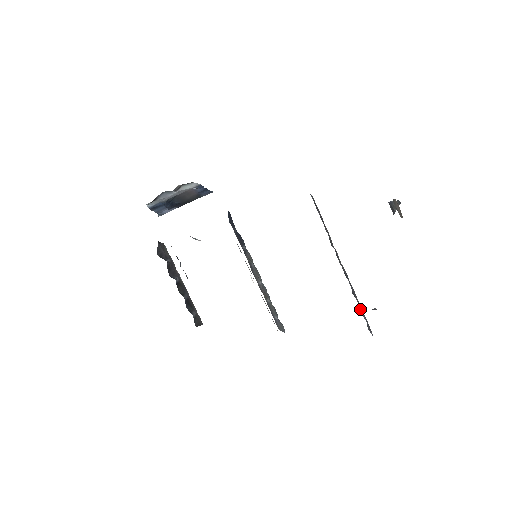
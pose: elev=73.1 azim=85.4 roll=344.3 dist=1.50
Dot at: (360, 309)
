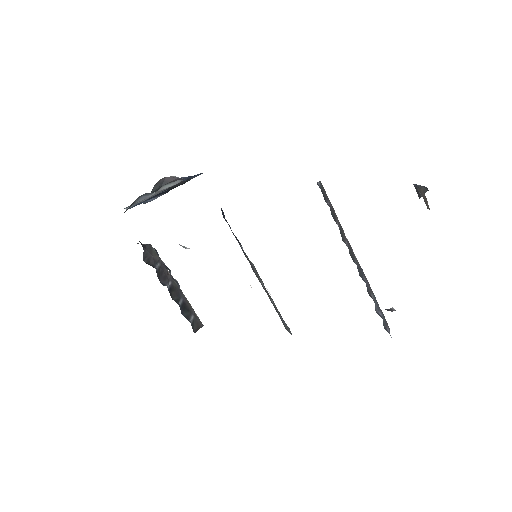
Dot at: (376, 305)
